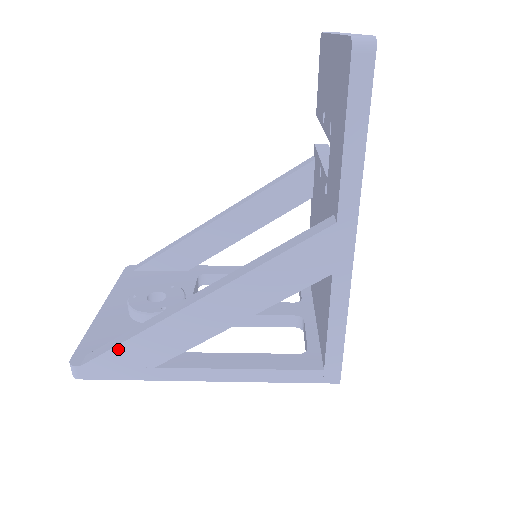
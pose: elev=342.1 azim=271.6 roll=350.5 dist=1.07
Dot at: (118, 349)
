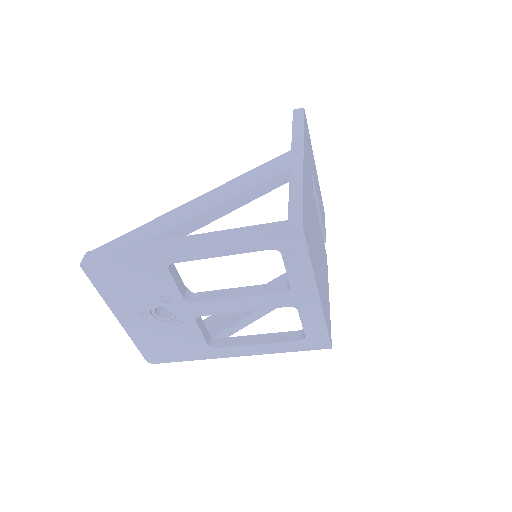
Dot at: (129, 234)
